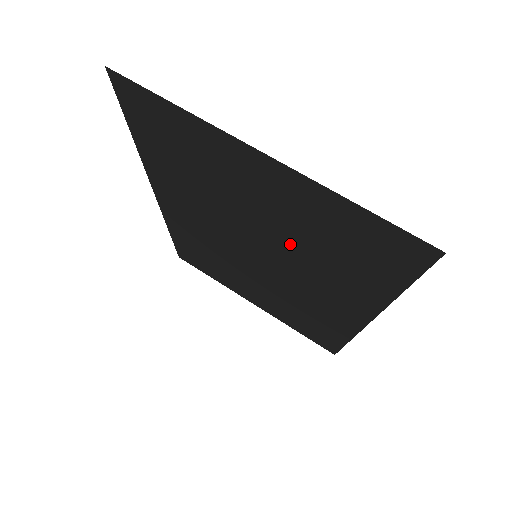
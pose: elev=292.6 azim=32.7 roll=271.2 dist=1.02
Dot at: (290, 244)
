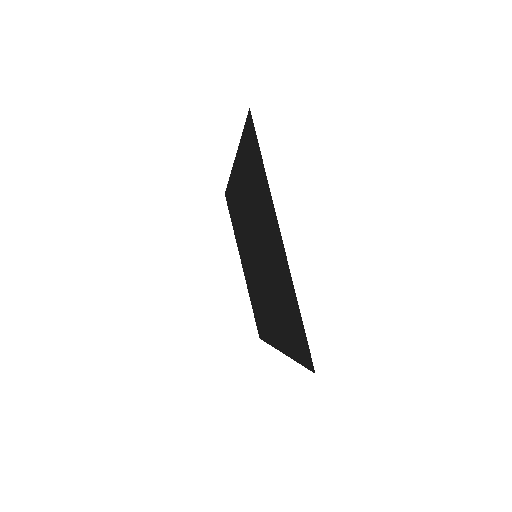
Dot at: (271, 278)
